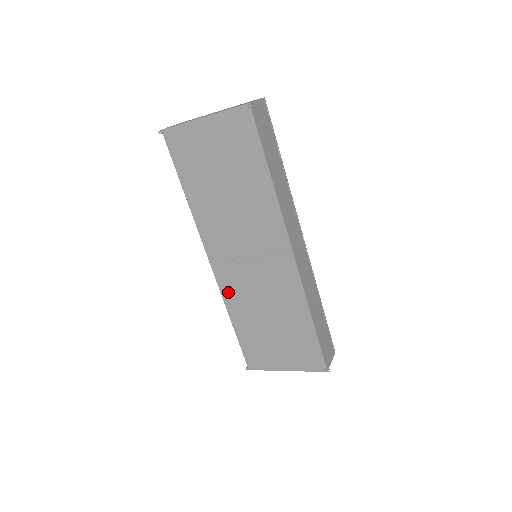
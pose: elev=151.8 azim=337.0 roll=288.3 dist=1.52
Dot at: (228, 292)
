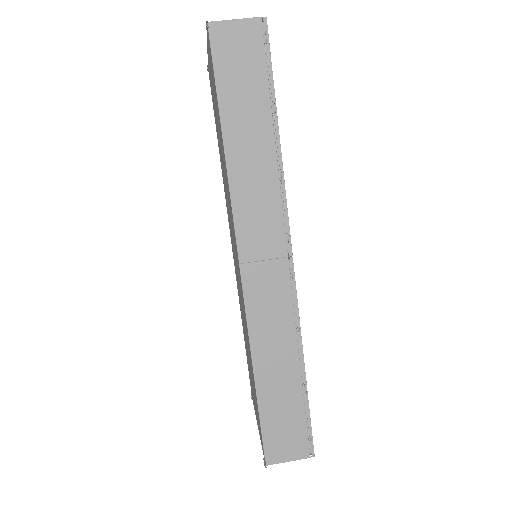
Dot at: occluded
